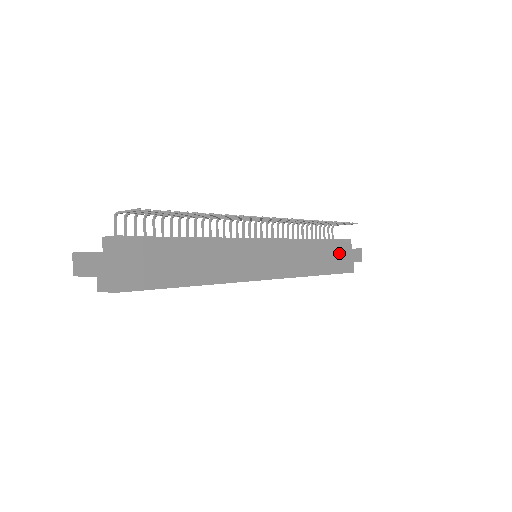
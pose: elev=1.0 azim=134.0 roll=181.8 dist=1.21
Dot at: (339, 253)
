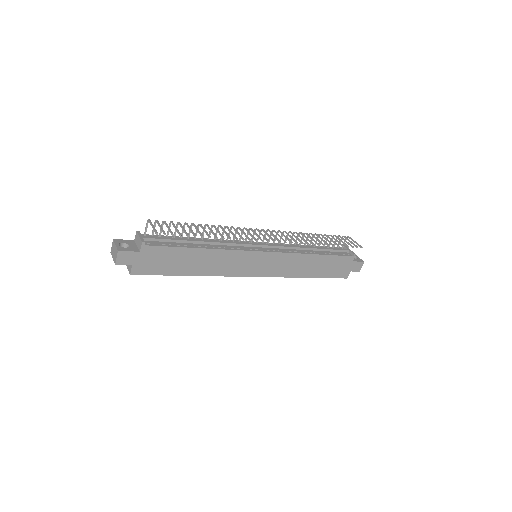
Dot at: (337, 264)
